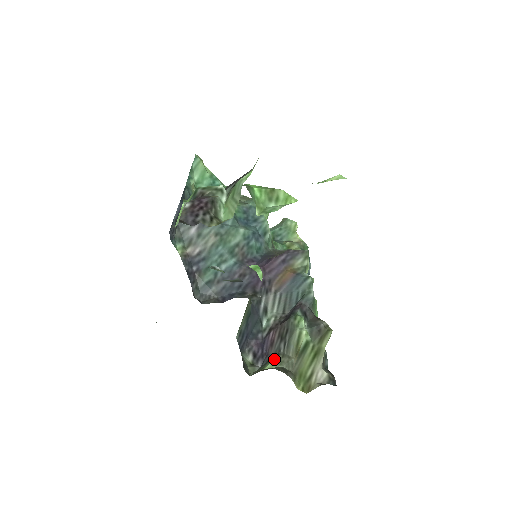
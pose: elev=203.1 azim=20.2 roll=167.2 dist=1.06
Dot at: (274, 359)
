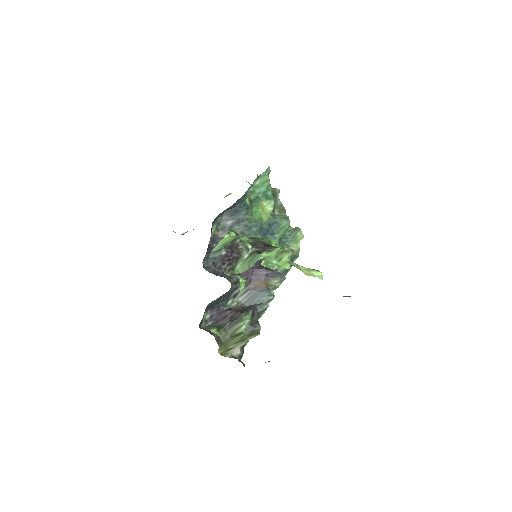
Dot at: (219, 328)
